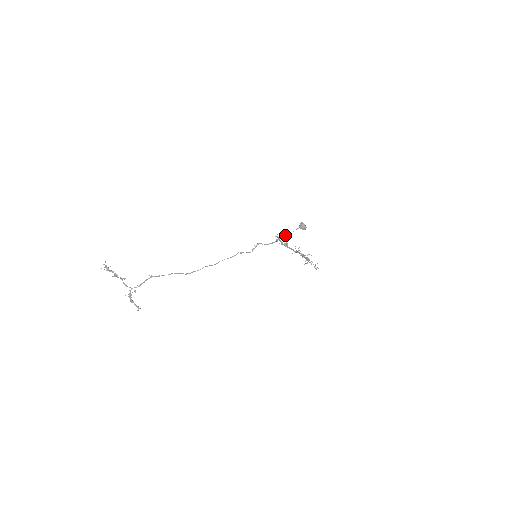
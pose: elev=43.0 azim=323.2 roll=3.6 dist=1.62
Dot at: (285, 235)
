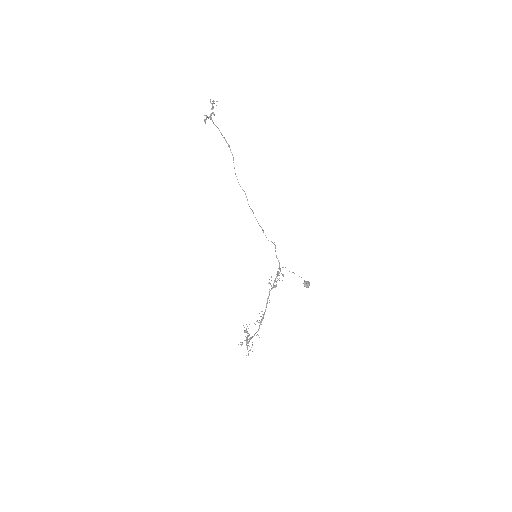
Dot at: occluded
